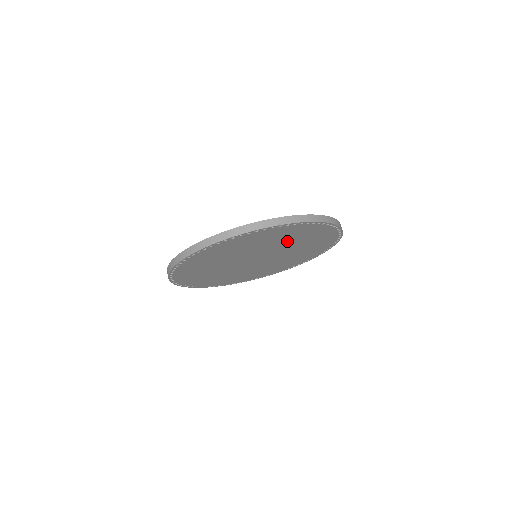
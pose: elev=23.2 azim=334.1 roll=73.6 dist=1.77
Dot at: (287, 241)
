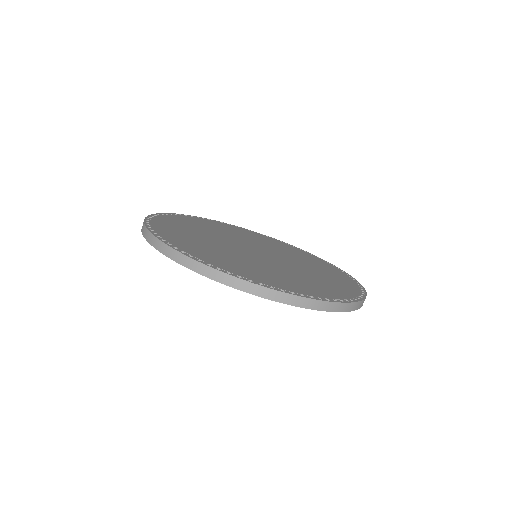
Dot at: occluded
